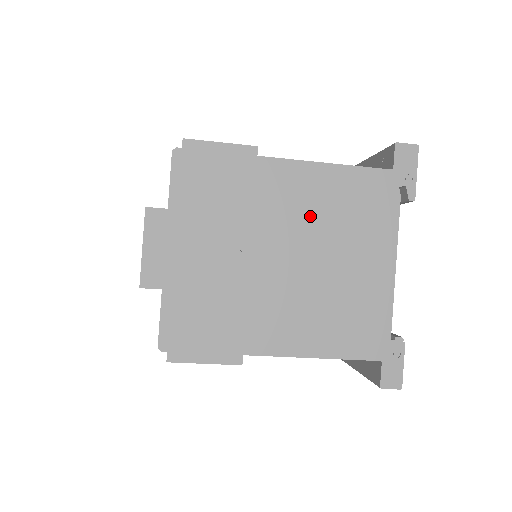
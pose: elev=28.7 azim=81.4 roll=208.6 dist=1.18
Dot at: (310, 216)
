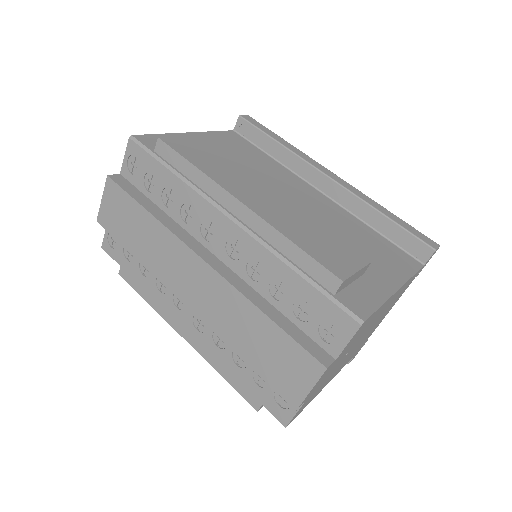
Dot at: occluded
